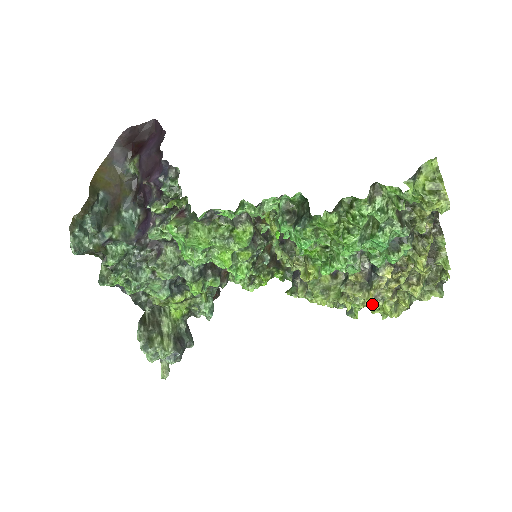
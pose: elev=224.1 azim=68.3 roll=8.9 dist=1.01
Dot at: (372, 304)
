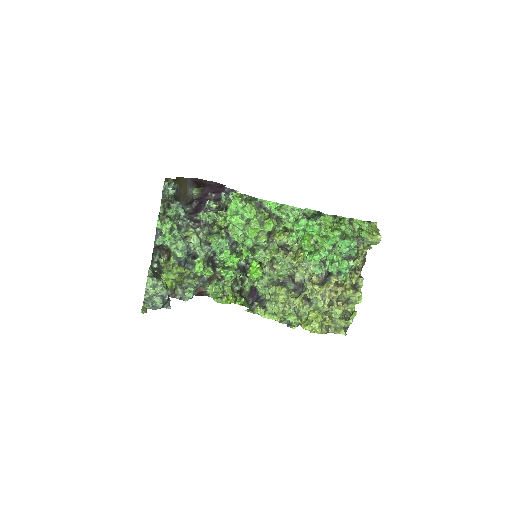
Dot at: (306, 322)
